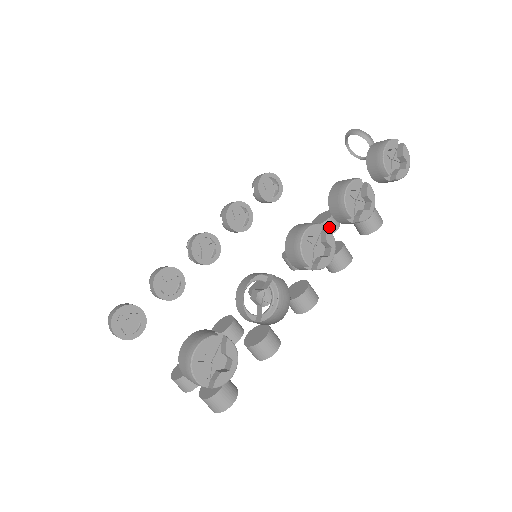
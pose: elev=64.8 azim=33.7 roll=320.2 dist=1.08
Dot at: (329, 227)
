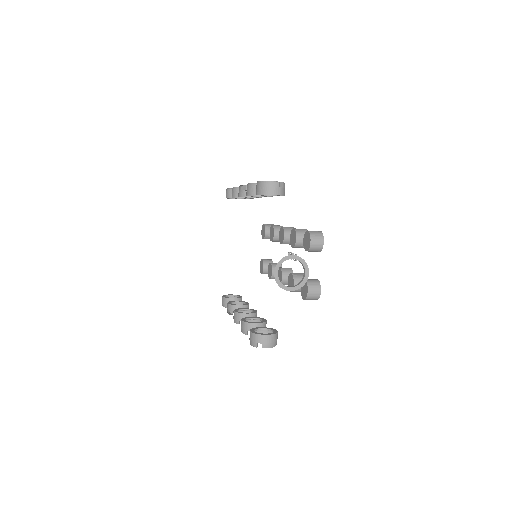
Dot at: occluded
